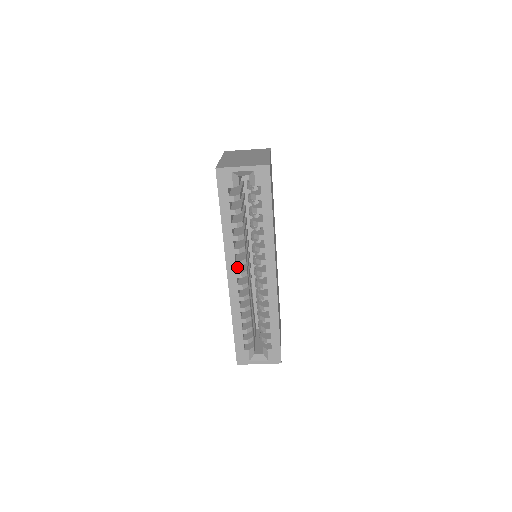
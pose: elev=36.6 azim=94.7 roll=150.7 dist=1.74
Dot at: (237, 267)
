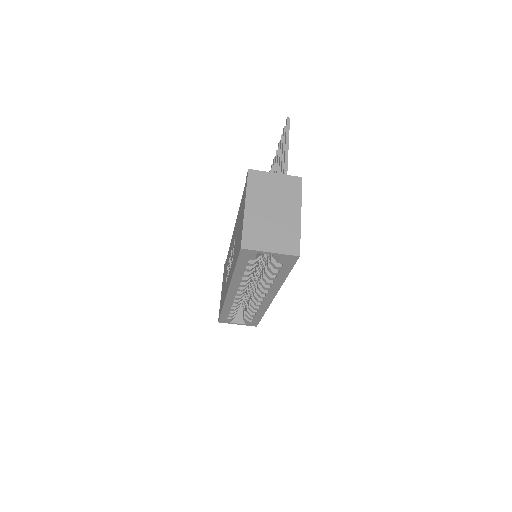
Dot at: occluded
